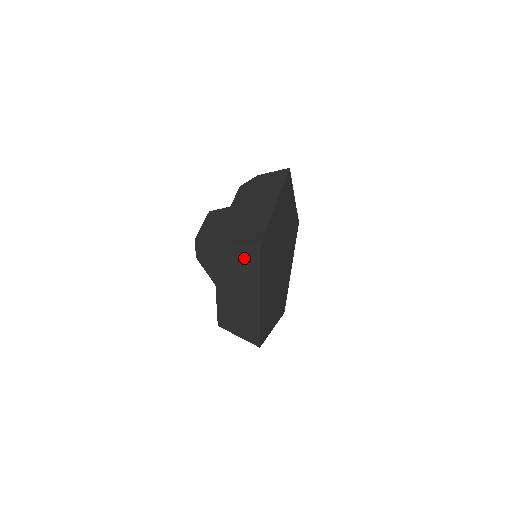
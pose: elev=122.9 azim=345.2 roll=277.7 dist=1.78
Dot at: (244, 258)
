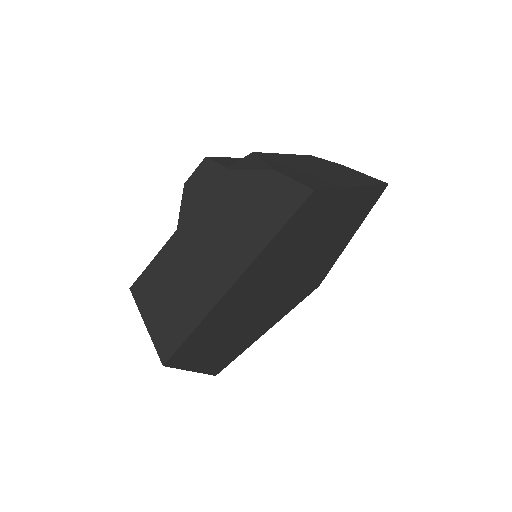
Dot at: (269, 198)
